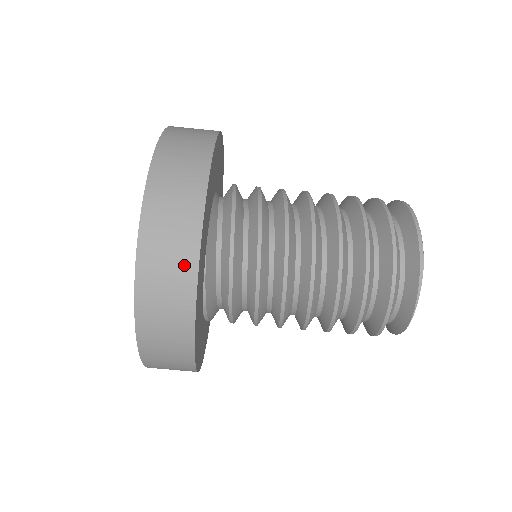
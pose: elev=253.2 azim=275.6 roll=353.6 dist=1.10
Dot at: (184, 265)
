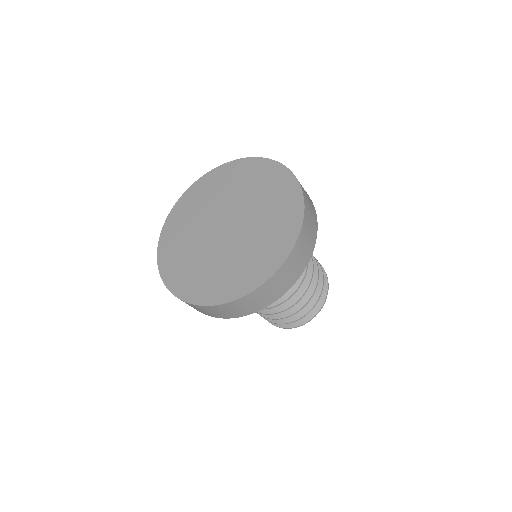
Dot at: (206, 314)
